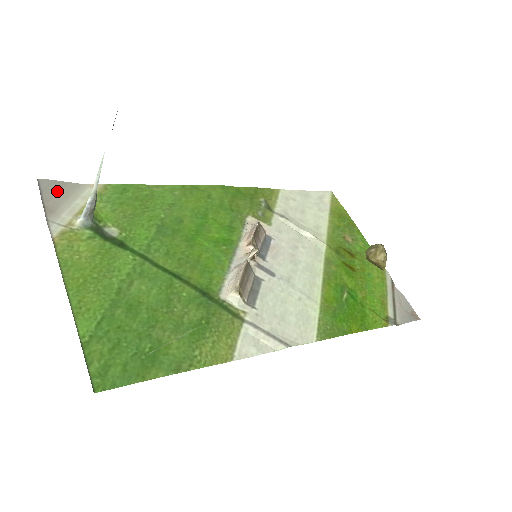
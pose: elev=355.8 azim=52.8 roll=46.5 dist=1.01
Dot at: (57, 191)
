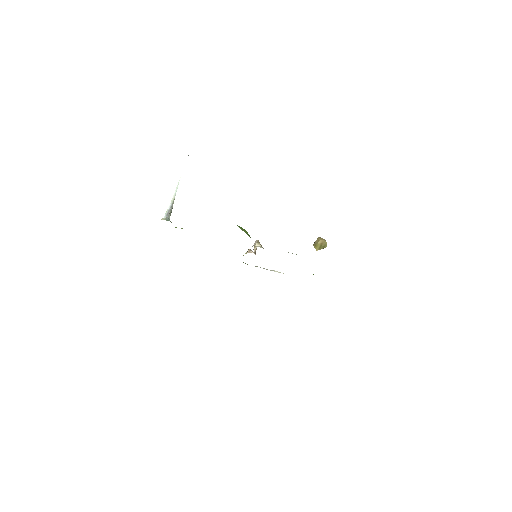
Dot at: occluded
